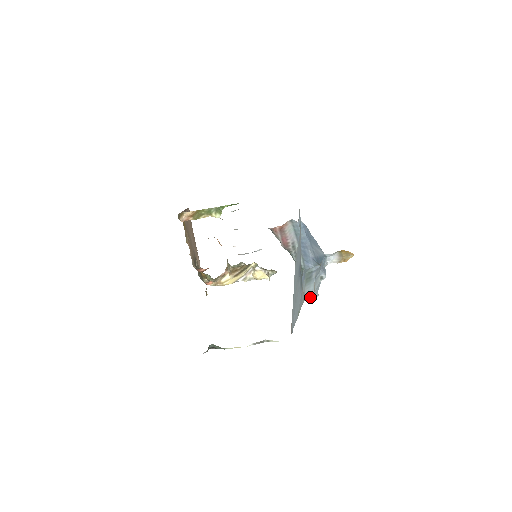
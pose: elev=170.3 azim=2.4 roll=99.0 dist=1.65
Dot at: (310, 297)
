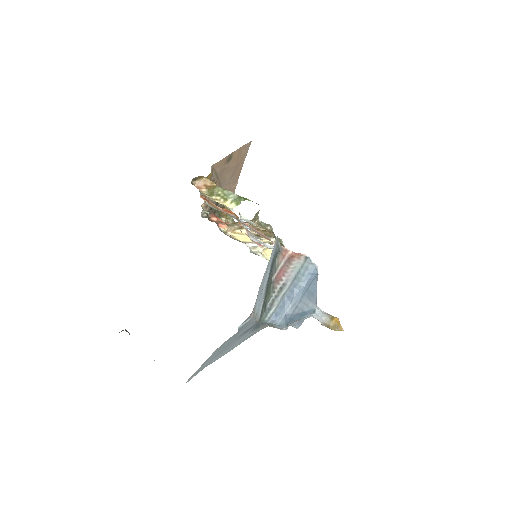
Dot at: occluded
